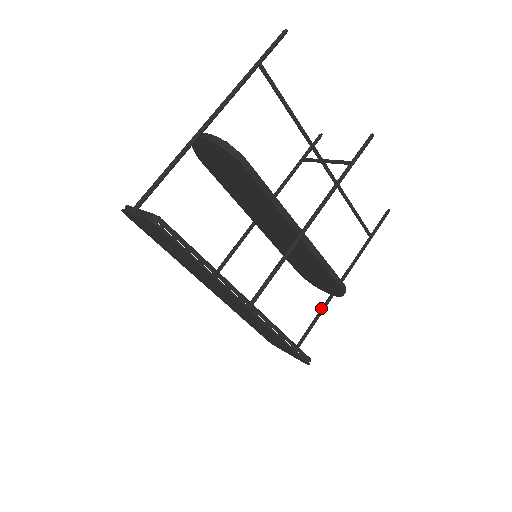
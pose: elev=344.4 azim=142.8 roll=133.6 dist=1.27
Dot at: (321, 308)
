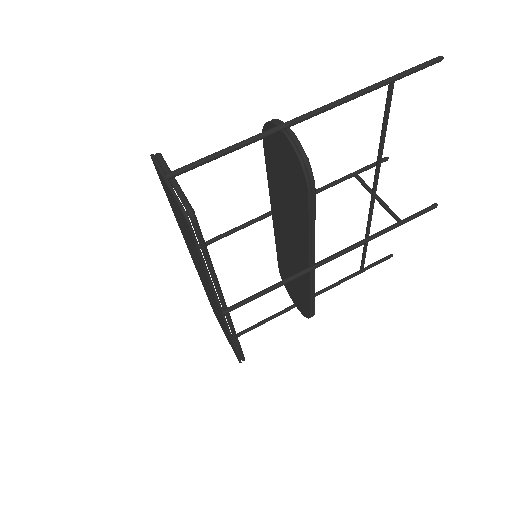
Dot at: (279, 312)
